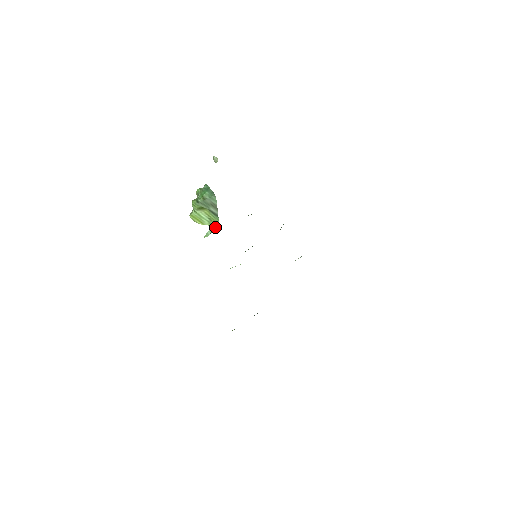
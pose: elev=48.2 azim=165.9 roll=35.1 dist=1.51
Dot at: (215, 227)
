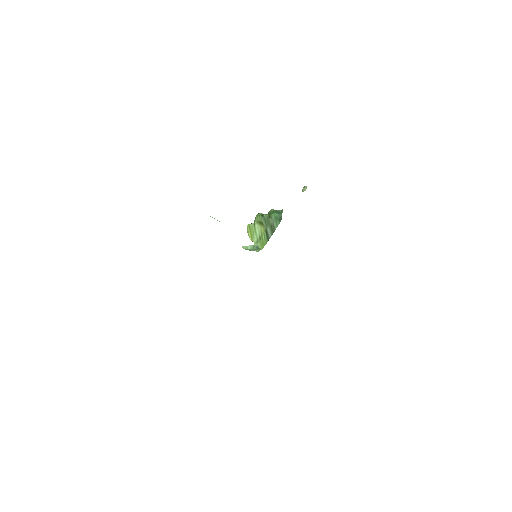
Dot at: (259, 247)
